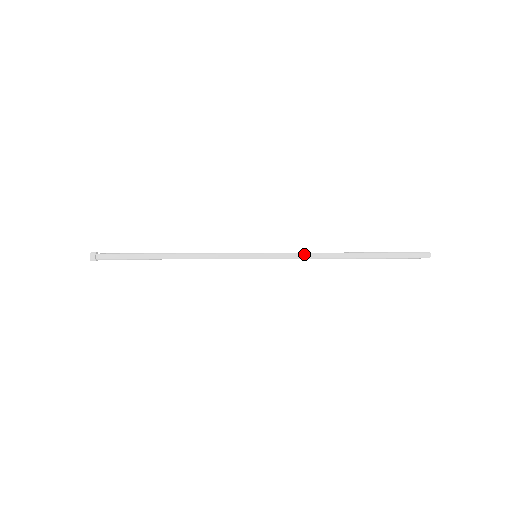
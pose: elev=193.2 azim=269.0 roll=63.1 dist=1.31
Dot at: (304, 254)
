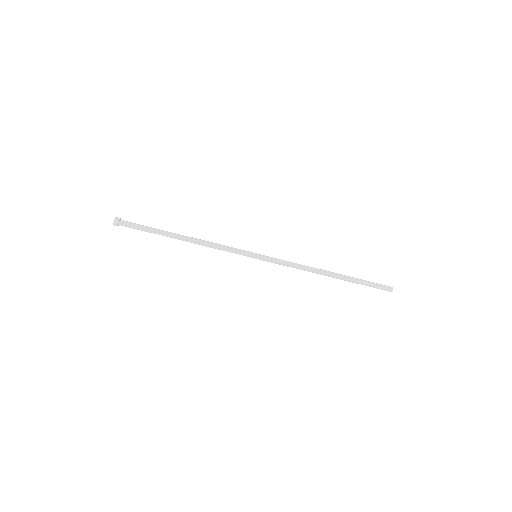
Dot at: (295, 263)
